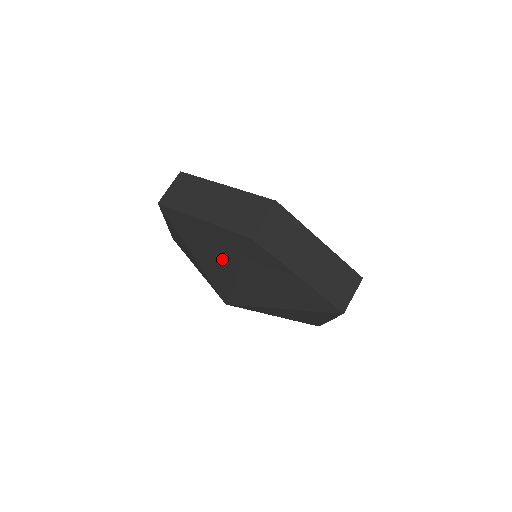
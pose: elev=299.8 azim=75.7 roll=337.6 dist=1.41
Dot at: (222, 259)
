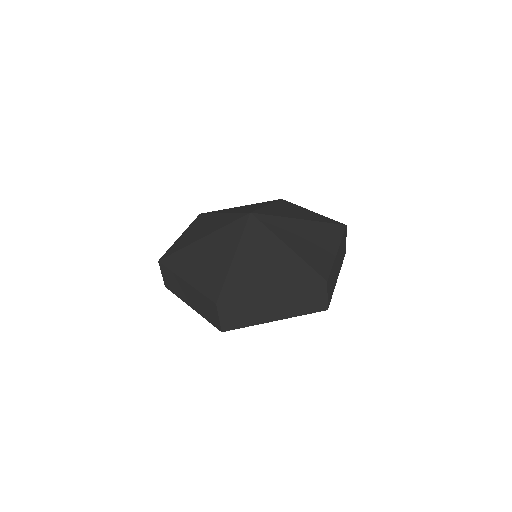
Dot at: occluded
